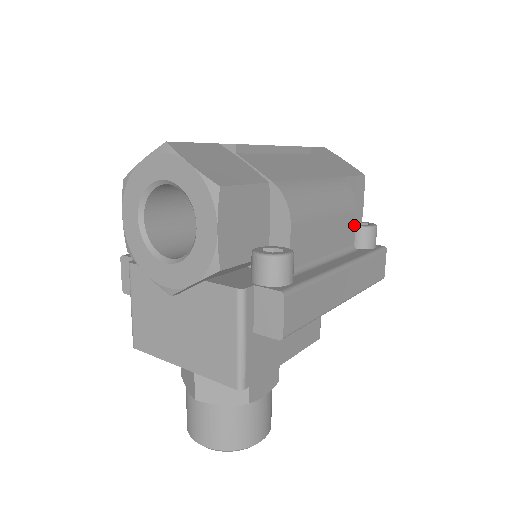
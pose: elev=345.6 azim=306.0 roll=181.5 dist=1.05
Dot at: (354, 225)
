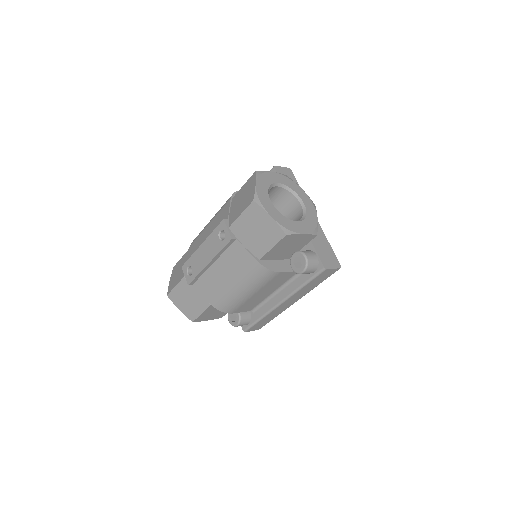
Dot at: (287, 273)
